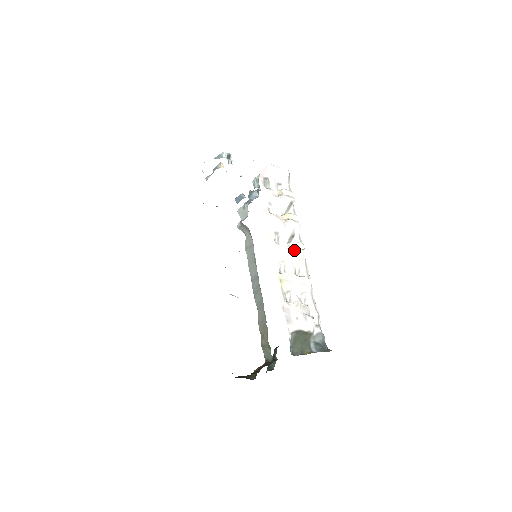
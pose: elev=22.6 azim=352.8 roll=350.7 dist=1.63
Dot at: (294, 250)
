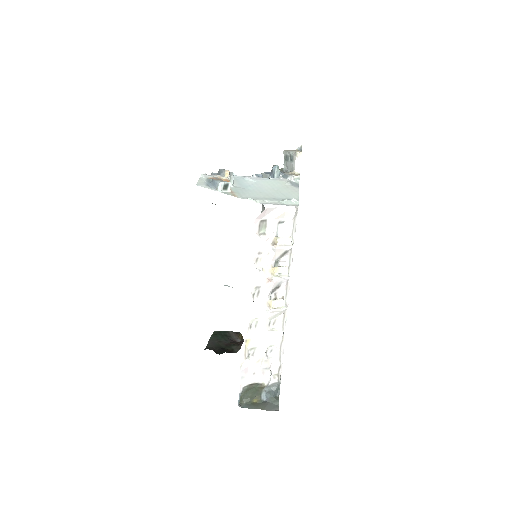
Dot at: (270, 310)
